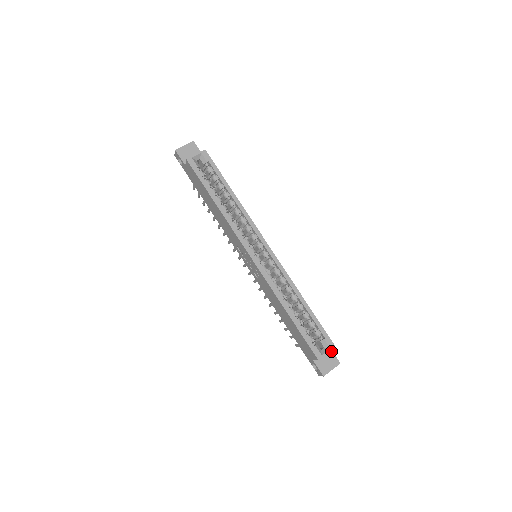
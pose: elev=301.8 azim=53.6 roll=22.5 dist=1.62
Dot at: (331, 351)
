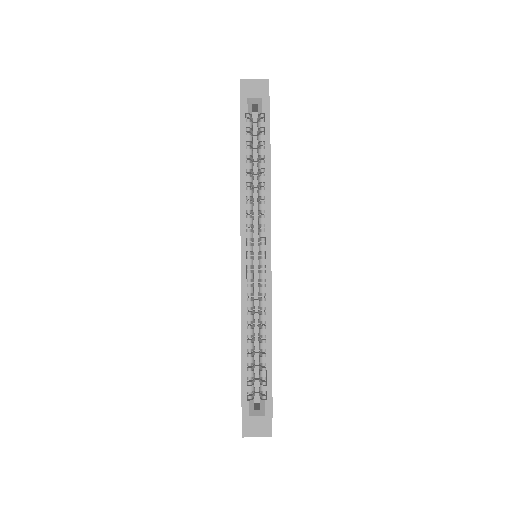
Dot at: occluded
